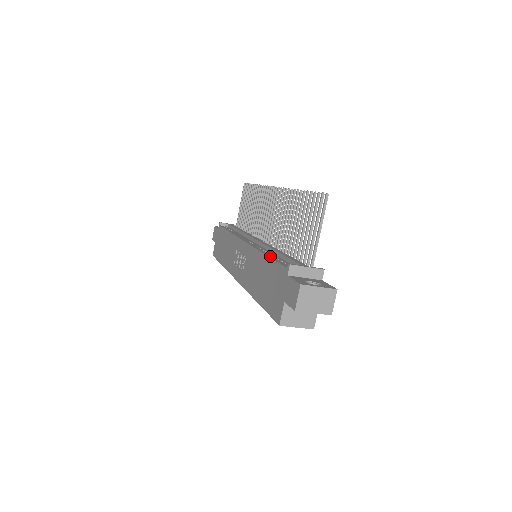
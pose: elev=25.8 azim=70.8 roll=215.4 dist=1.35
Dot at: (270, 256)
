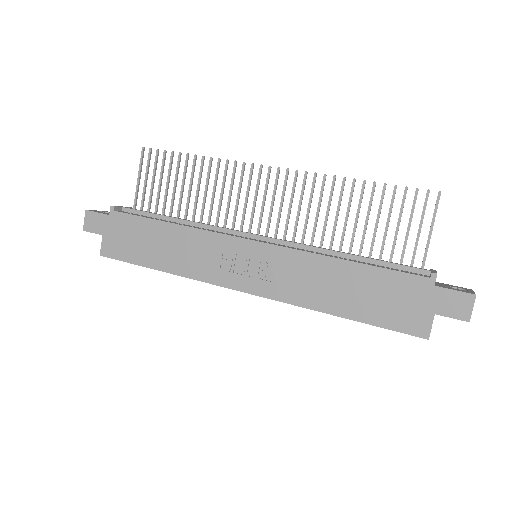
Dot at: (359, 262)
